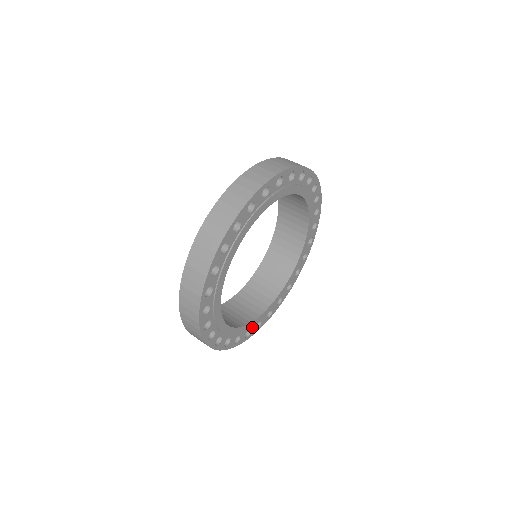
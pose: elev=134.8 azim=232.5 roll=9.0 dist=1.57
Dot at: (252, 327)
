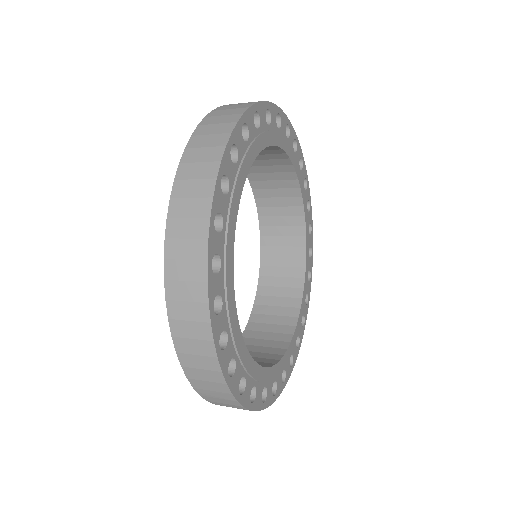
Dot at: (257, 386)
